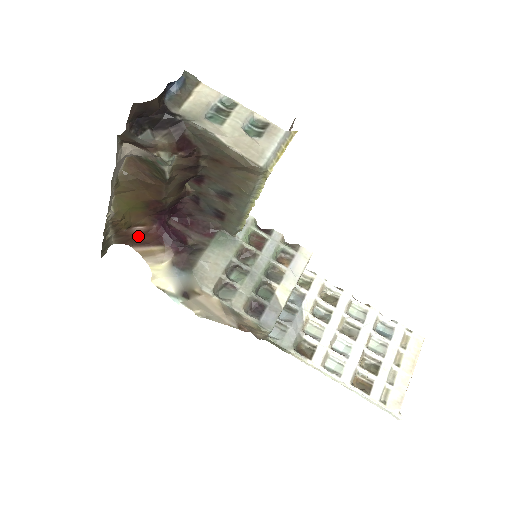
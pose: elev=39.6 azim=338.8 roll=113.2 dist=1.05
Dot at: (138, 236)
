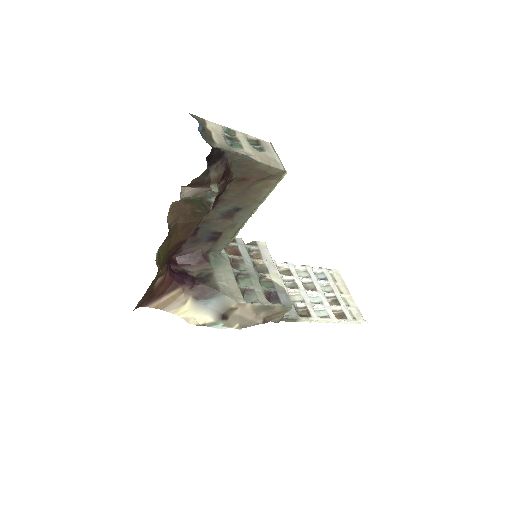
Dot at: (156, 290)
